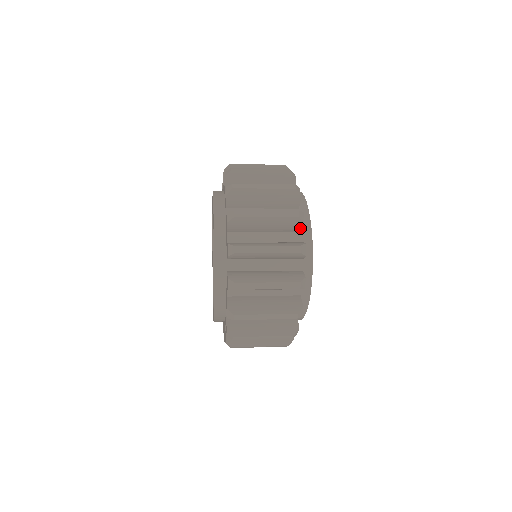
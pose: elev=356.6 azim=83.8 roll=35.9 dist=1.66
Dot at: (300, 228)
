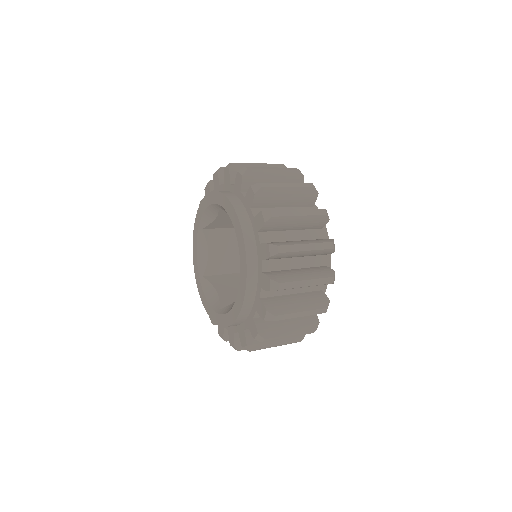
Dot at: (323, 225)
